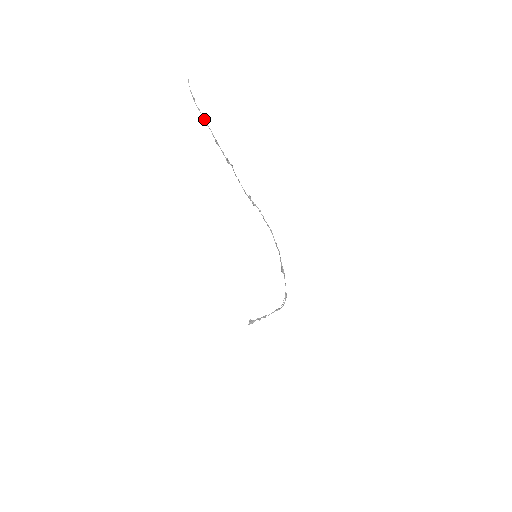
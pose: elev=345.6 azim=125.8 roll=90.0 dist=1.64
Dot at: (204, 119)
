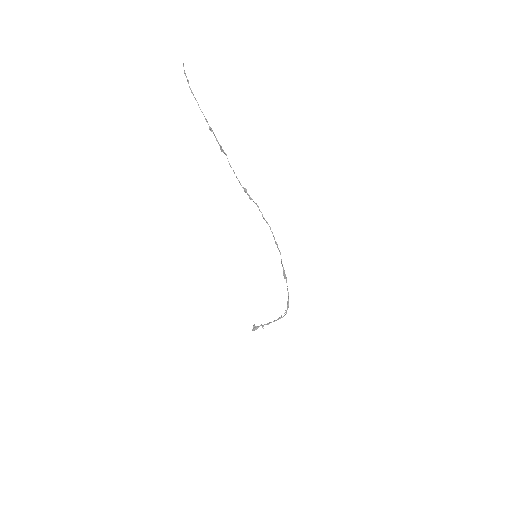
Dot at: occluded
